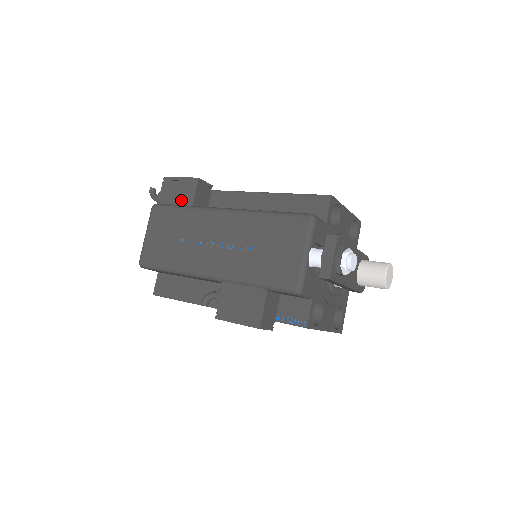
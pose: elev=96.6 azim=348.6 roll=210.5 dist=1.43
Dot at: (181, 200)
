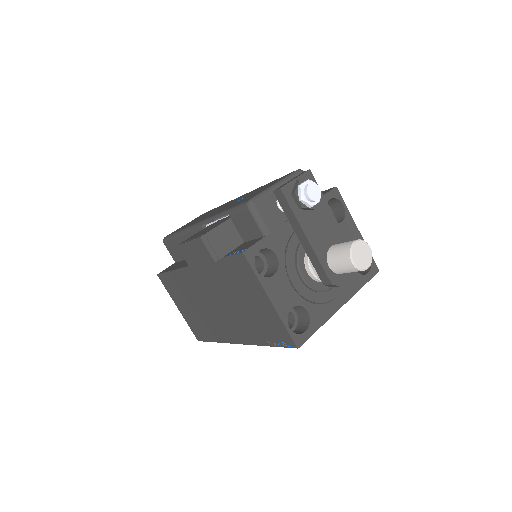
Dot at: occluded
